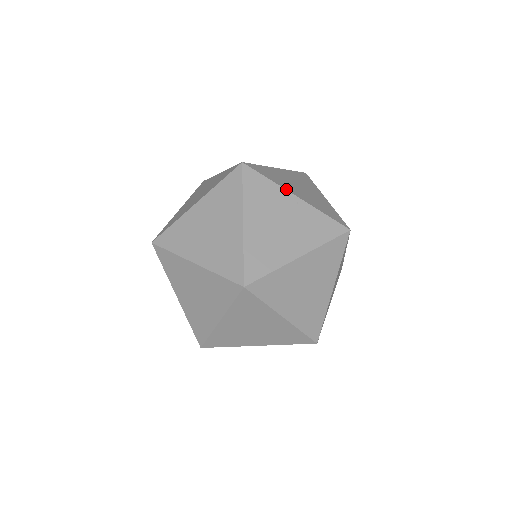
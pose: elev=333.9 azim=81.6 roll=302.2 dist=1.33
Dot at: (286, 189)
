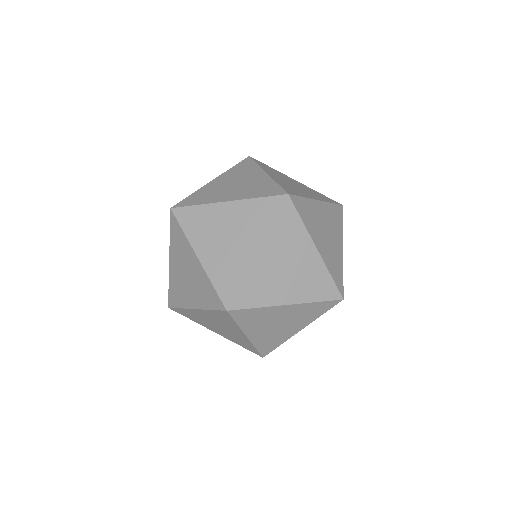
Dot at: occluded
